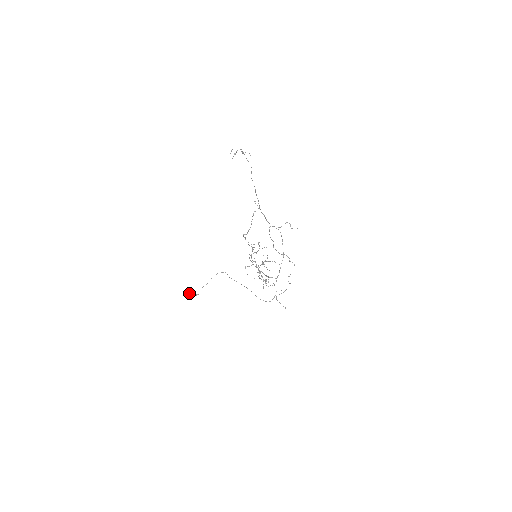
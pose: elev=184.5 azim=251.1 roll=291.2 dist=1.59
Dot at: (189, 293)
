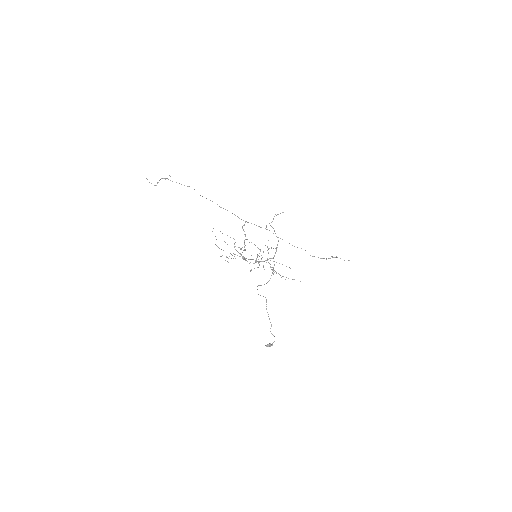
Dot at: (265, 345)
